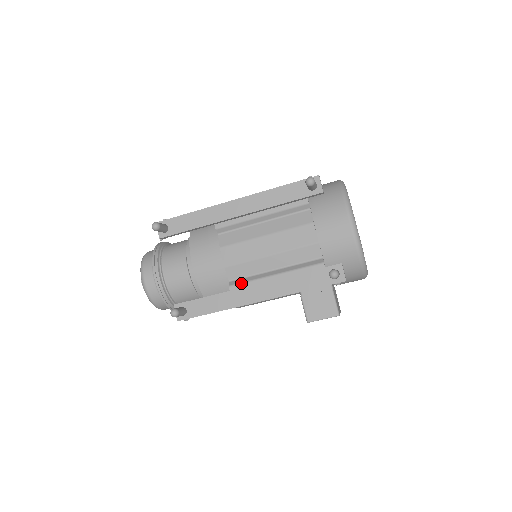
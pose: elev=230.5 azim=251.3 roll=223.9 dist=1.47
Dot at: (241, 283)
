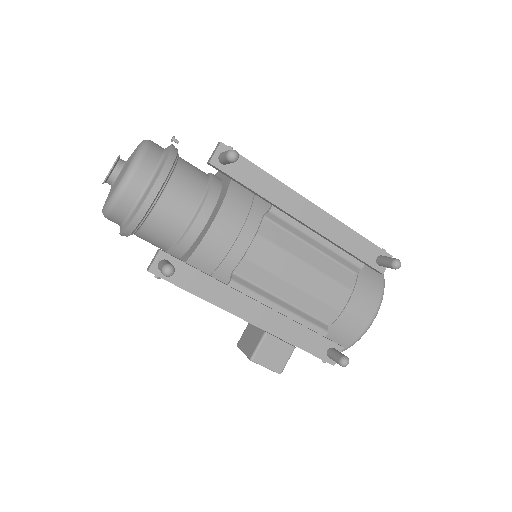
Dot at: (246, 287)
